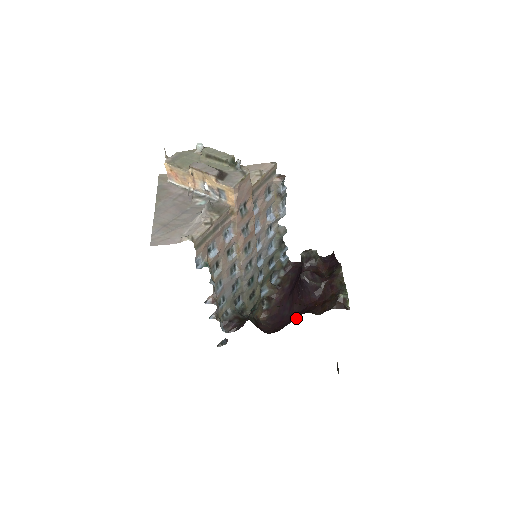
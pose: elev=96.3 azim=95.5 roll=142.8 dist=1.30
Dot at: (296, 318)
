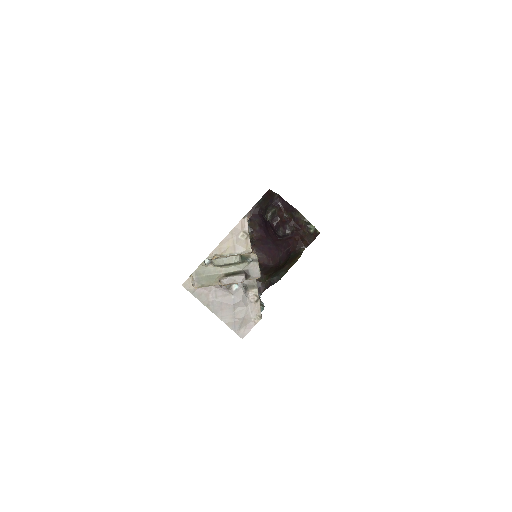
Dot at: (288, 253)
